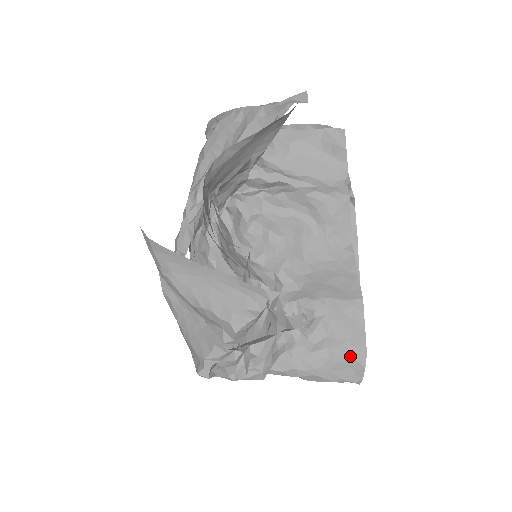
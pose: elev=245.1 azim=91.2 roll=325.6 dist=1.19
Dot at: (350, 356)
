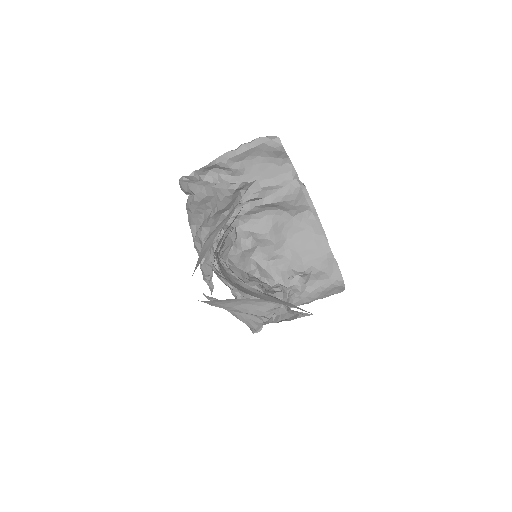
Dot at: (334, 285)
